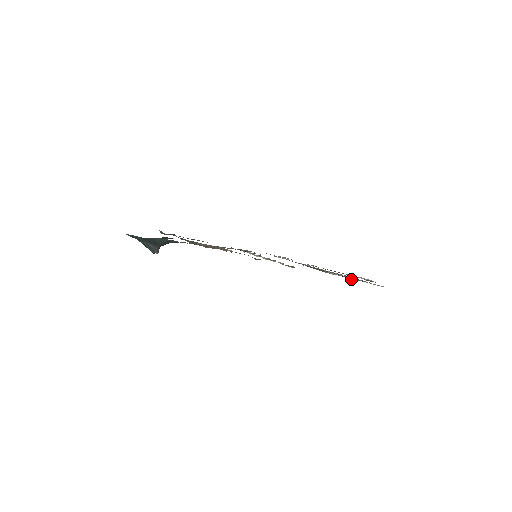
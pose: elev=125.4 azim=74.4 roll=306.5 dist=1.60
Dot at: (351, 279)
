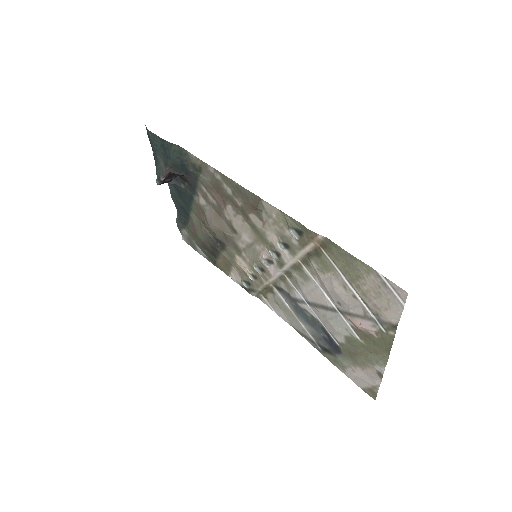
Dot at: (355, 321)
